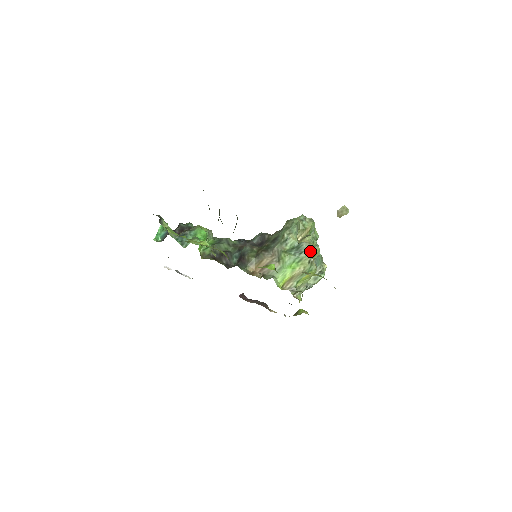
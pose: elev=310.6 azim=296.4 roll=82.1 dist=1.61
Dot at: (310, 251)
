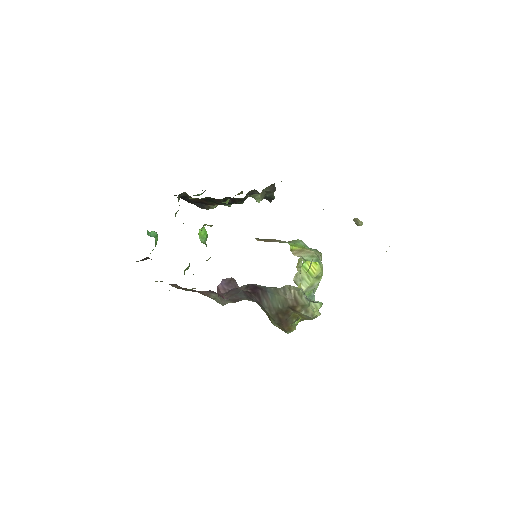
Dot at: (320, 252)
